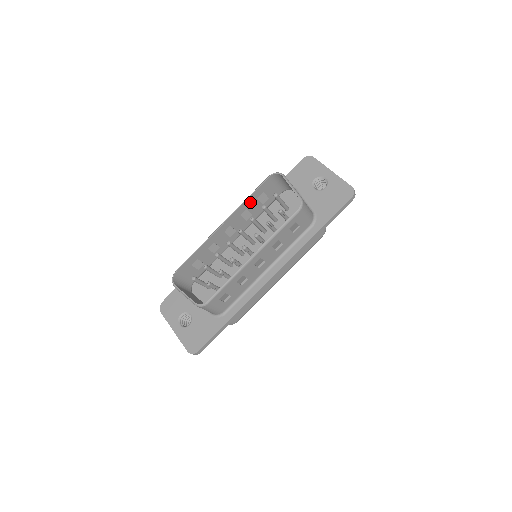
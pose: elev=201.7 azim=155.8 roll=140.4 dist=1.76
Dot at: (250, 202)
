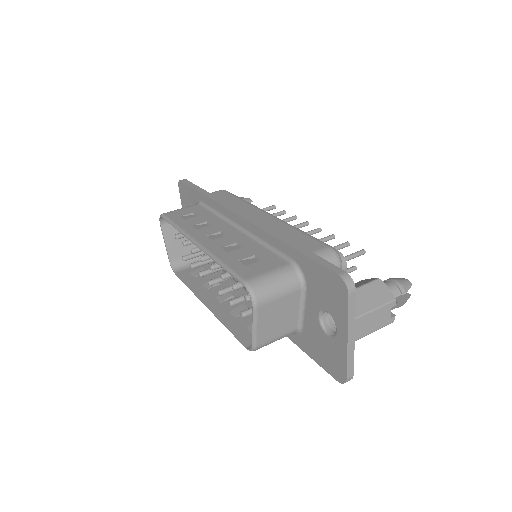
Dot at: (228, 260)
